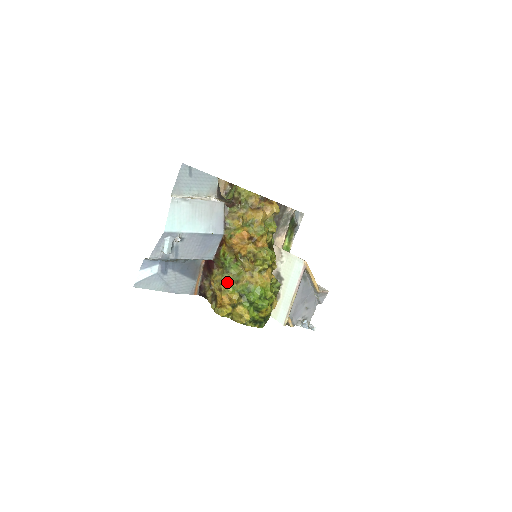
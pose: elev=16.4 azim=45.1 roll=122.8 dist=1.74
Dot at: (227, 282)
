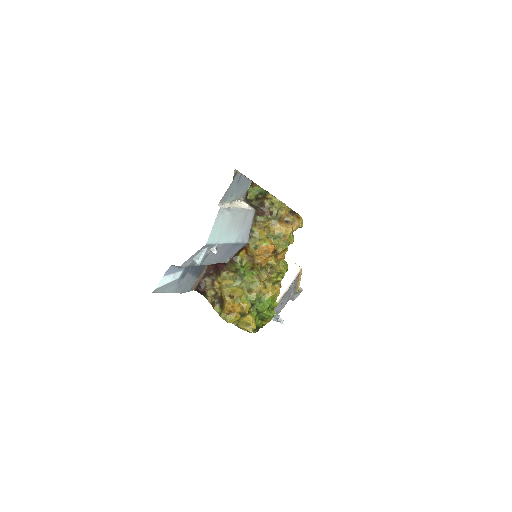
Dot at: (240, 290)
